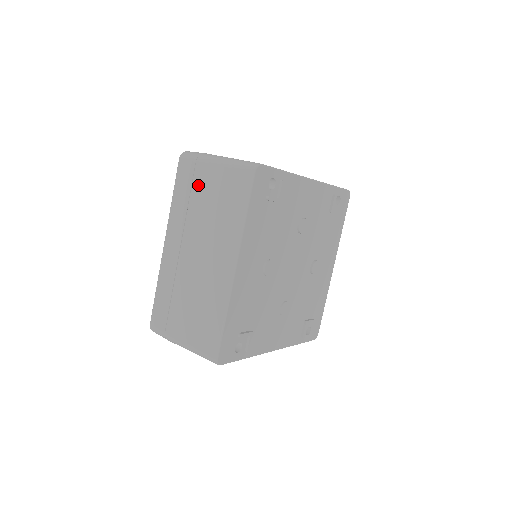
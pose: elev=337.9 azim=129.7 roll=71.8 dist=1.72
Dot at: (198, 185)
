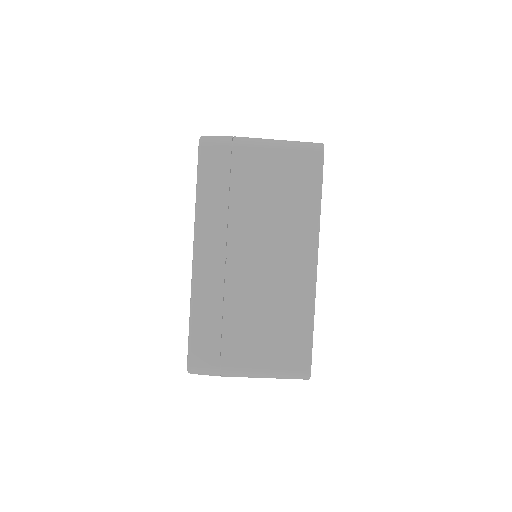
Dot at: (242, 175)
